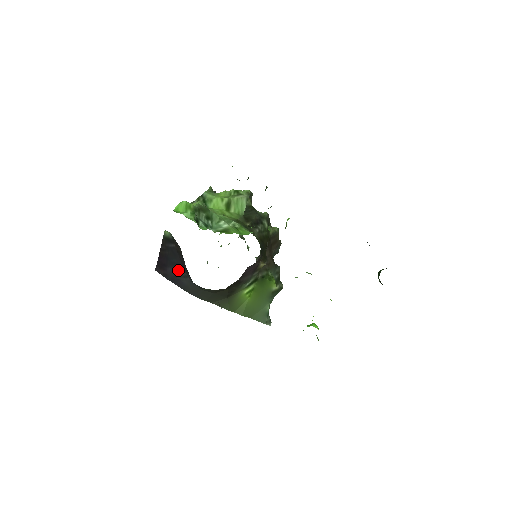
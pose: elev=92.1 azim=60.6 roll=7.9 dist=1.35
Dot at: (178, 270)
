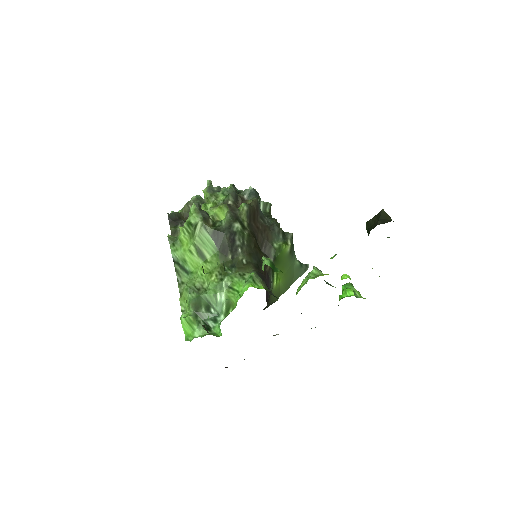
Dot at: occluded
